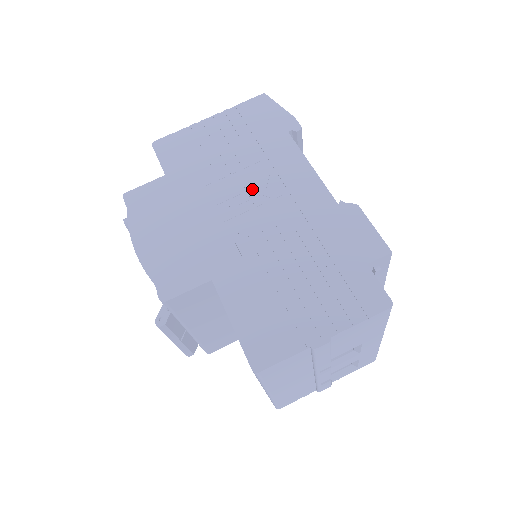
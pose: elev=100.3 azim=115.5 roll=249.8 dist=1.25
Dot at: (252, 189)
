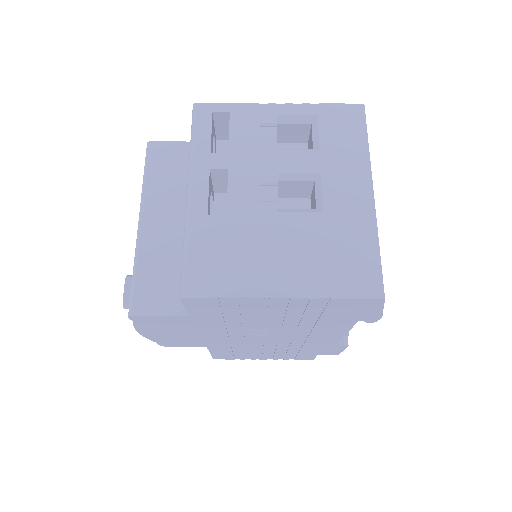
Dot at: (277, 334)
